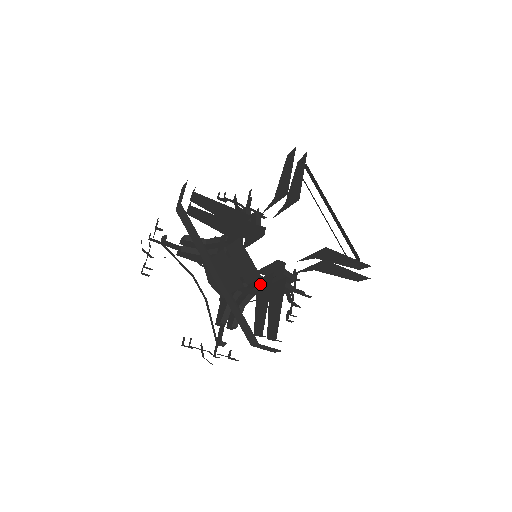
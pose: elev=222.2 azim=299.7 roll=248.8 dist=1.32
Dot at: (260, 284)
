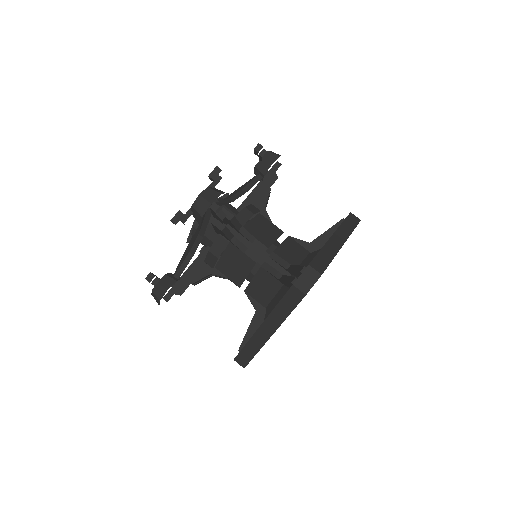
Dot at: (262, 313)
